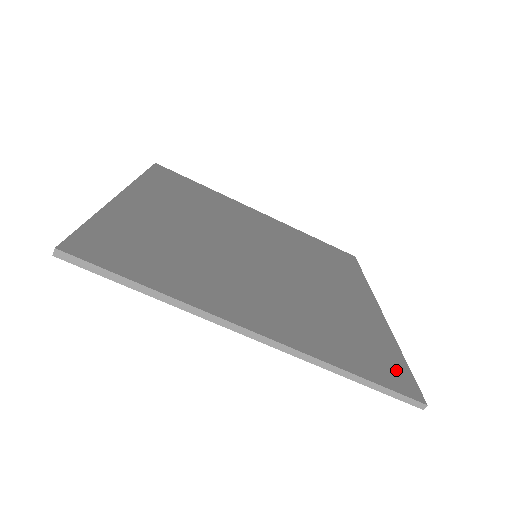
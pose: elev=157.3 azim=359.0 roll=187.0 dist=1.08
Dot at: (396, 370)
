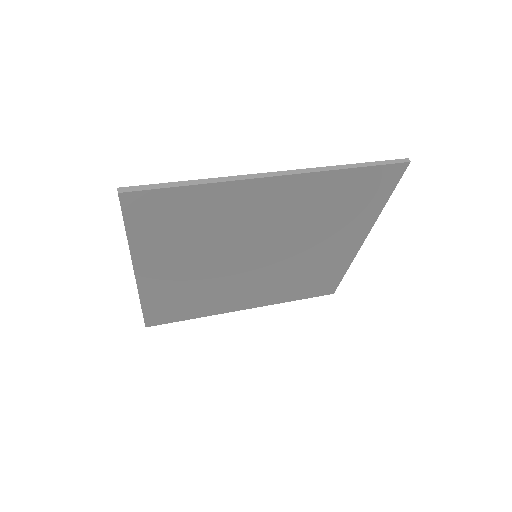
Dot at: (382, 181)
